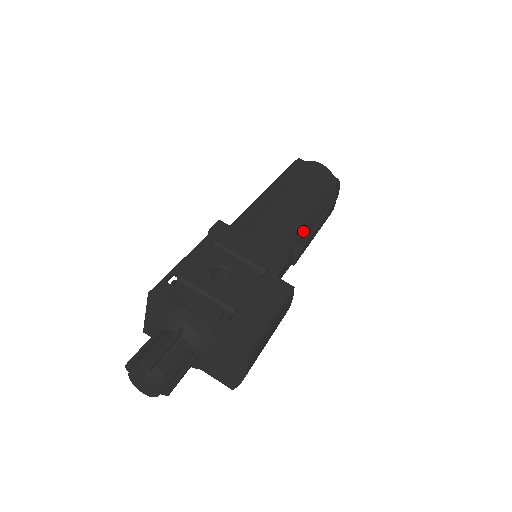
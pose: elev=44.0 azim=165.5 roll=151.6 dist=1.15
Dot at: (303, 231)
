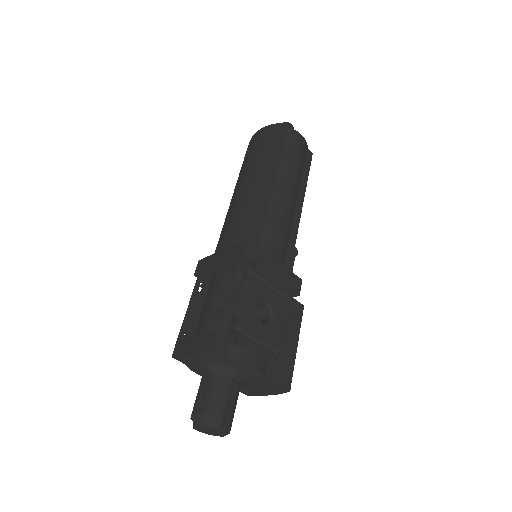
Dot at: (297, 230)
